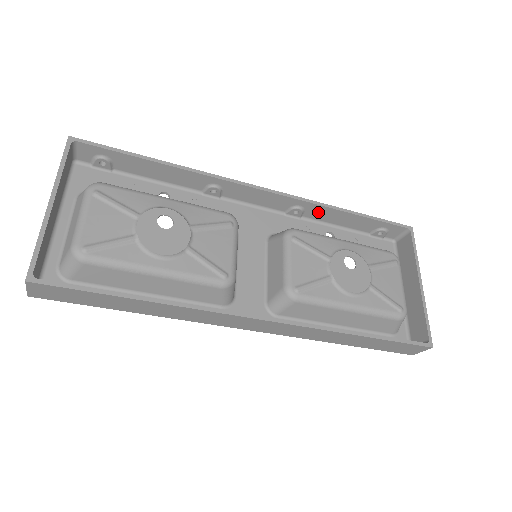
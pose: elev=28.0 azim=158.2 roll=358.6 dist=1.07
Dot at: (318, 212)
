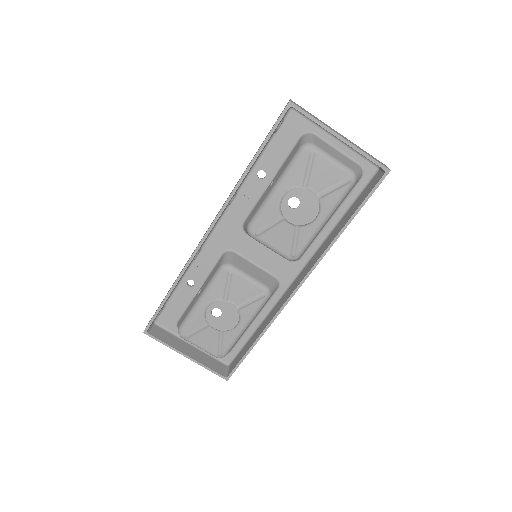
Dot at: occluded
